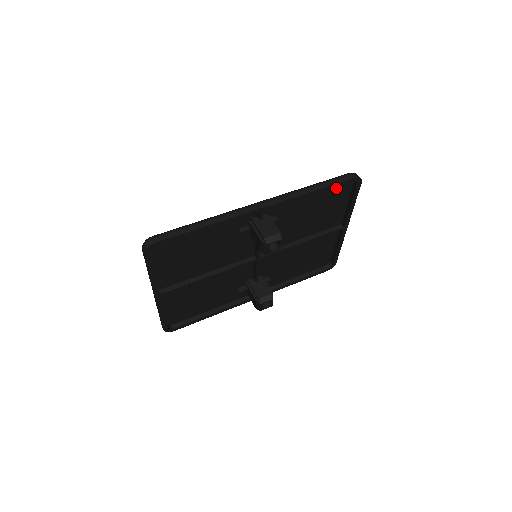
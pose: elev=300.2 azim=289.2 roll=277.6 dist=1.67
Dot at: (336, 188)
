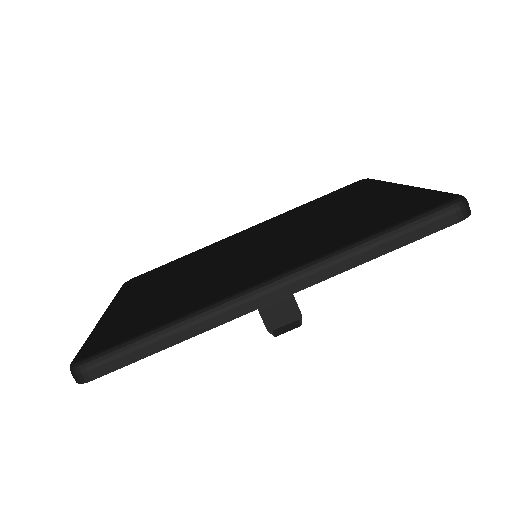
Dot at: occluded
